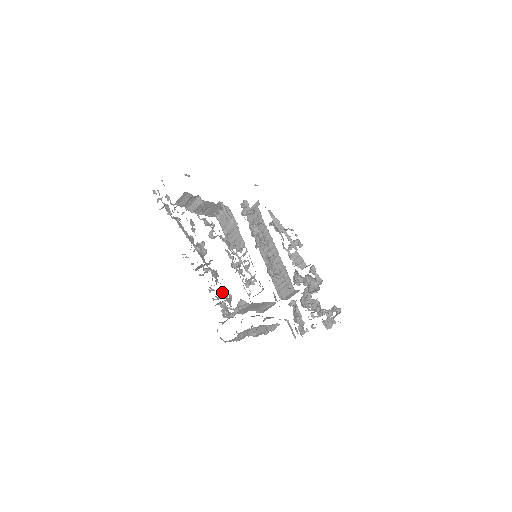
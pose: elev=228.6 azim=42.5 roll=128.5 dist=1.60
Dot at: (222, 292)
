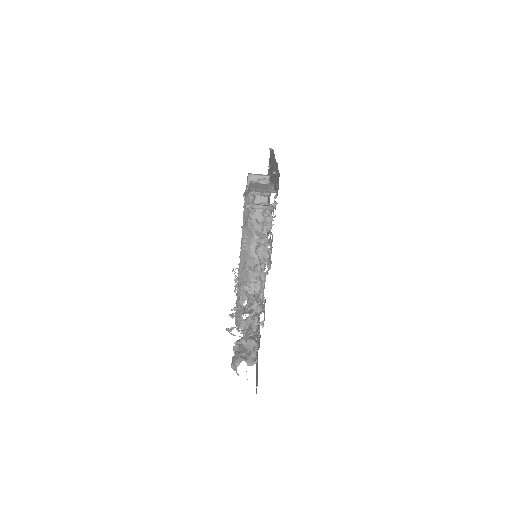
Dot at: (248, 320)
